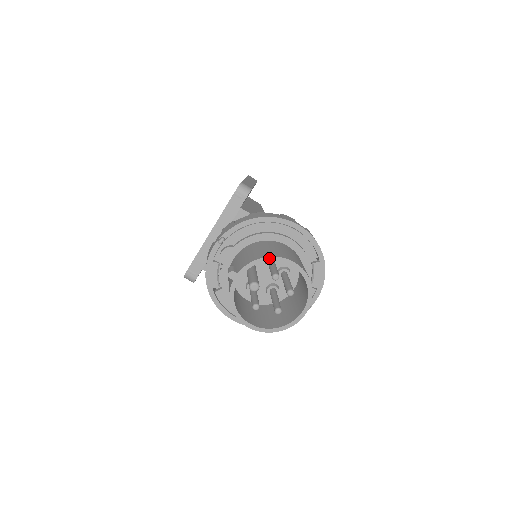
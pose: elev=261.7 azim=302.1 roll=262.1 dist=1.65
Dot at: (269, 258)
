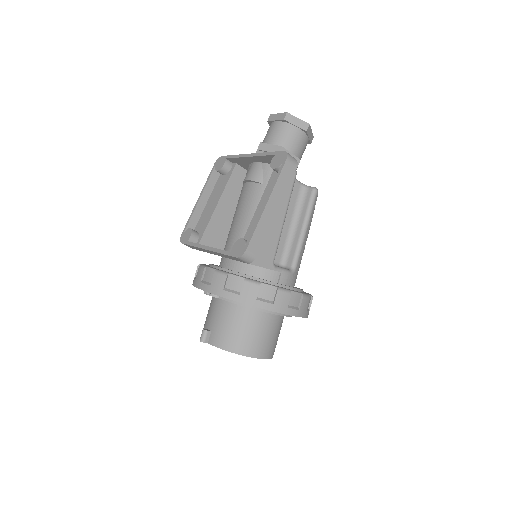
Dot at: (236, 353)
